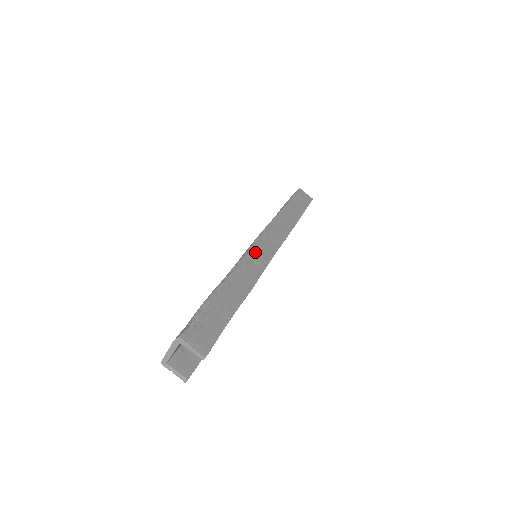
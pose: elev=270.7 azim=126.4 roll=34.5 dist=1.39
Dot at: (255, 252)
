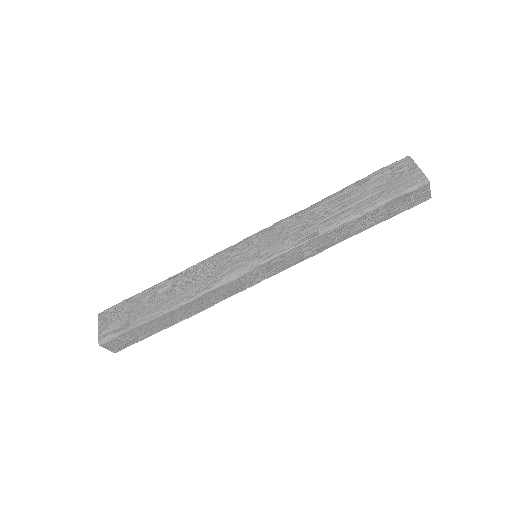
Dot at: (237, 282)
